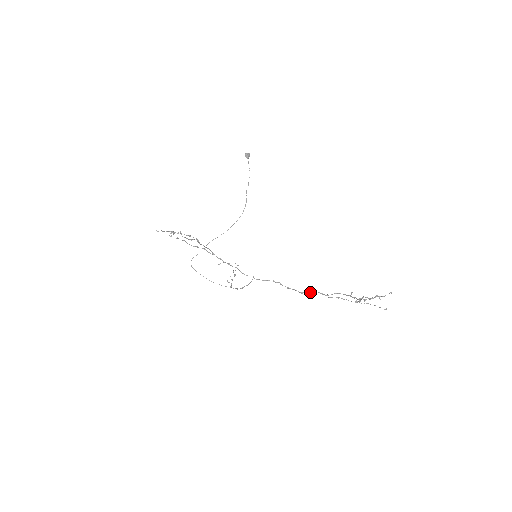
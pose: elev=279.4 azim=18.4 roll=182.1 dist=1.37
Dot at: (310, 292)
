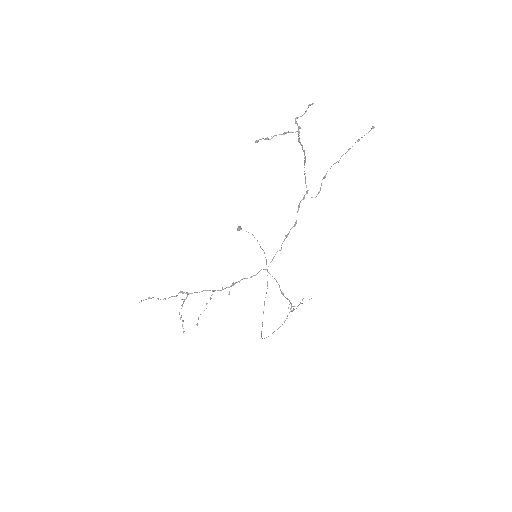
Dot at: (297, 212)
